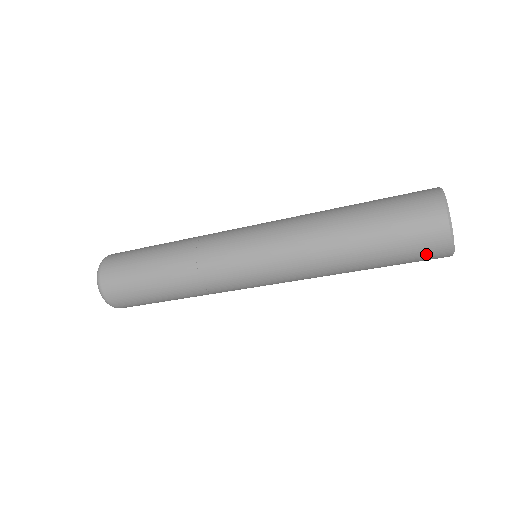
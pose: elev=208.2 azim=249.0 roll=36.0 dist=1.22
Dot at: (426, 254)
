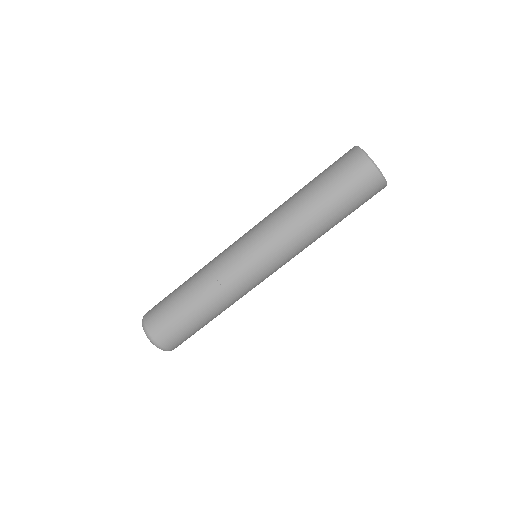
Dot at: (347, 162)
